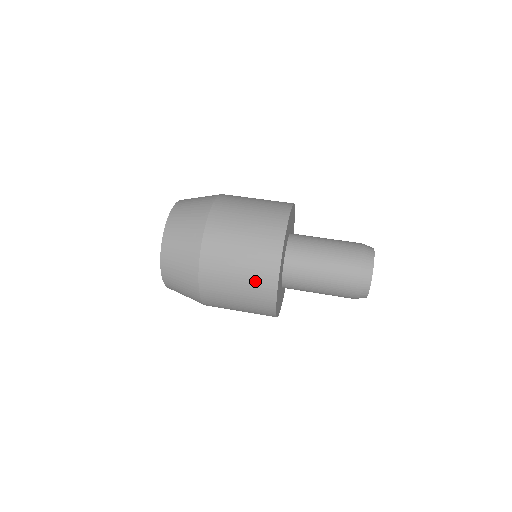
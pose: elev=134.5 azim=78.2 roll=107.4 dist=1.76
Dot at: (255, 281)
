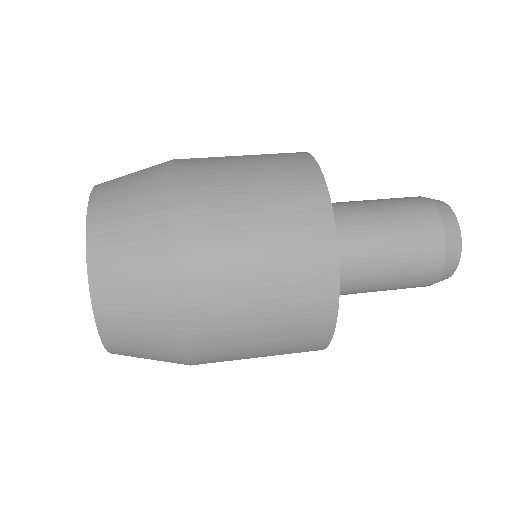
Dot at: (278, 168)
